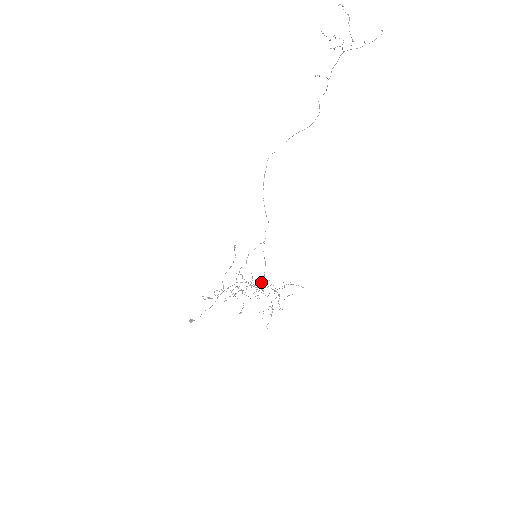
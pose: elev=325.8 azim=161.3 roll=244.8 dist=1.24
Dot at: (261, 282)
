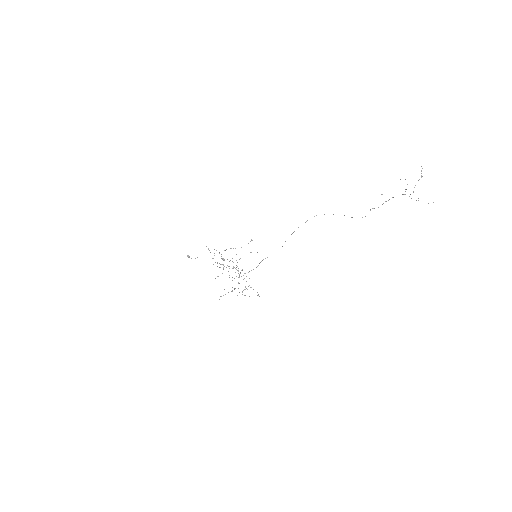
Dot at: (244, 273)
